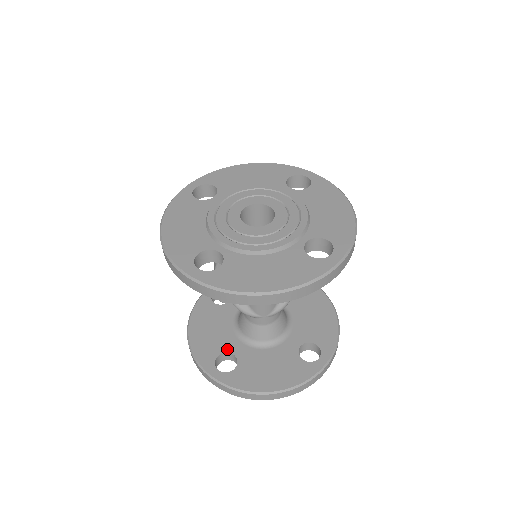
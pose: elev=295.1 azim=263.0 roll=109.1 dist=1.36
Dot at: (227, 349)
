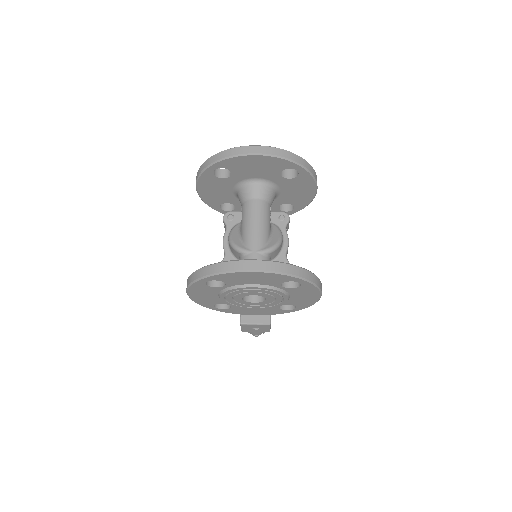
Dot at: occluded
